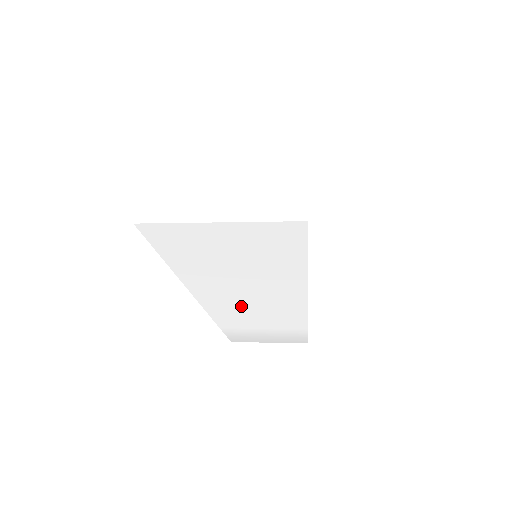
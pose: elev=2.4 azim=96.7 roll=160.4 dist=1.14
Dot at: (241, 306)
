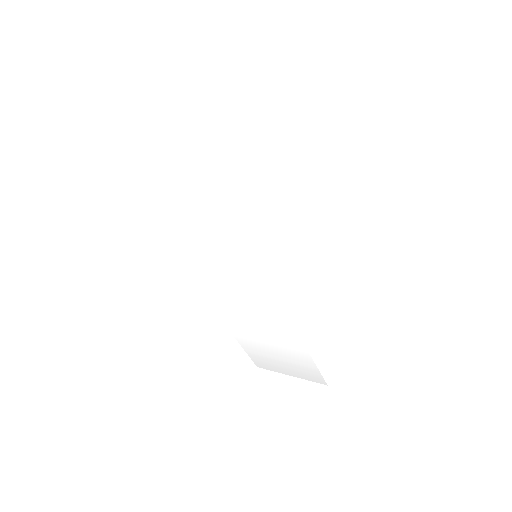
Dot at: (226, 294)
